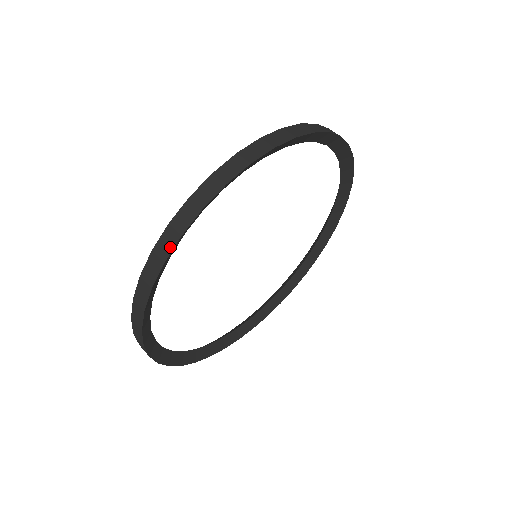
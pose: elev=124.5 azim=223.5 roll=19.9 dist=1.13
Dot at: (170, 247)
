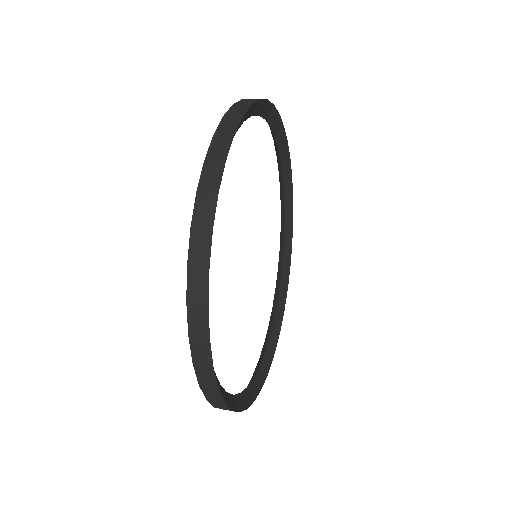
Dot at: (234, 125)
